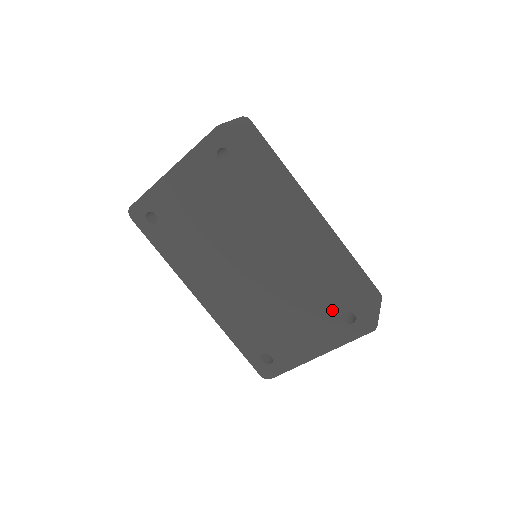
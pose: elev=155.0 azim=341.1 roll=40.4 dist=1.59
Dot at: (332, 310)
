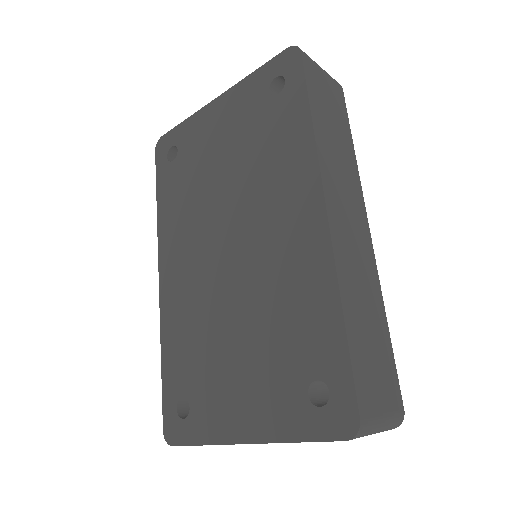
Dot at: (301, 366)
